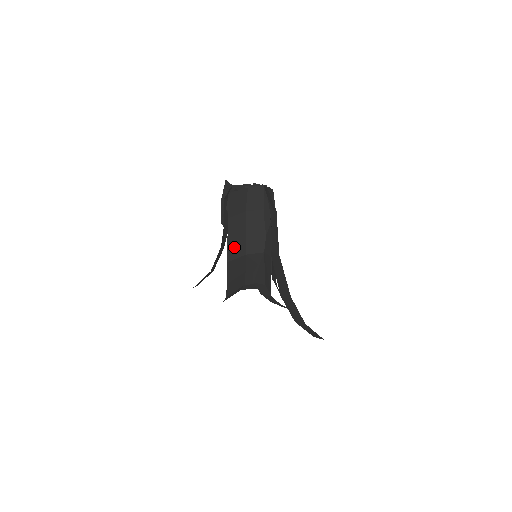
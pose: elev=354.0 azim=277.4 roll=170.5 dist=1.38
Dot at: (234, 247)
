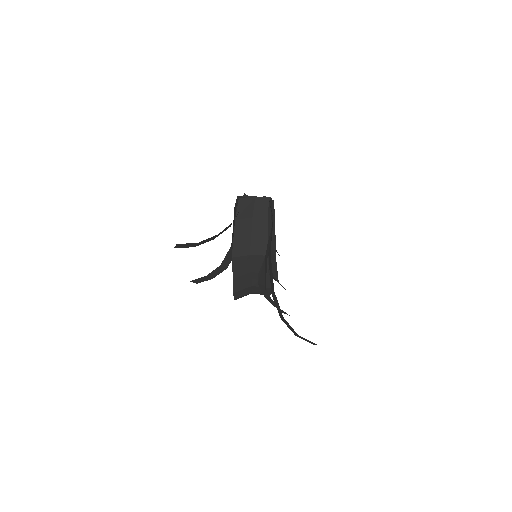
Dot at: (239, 246)
